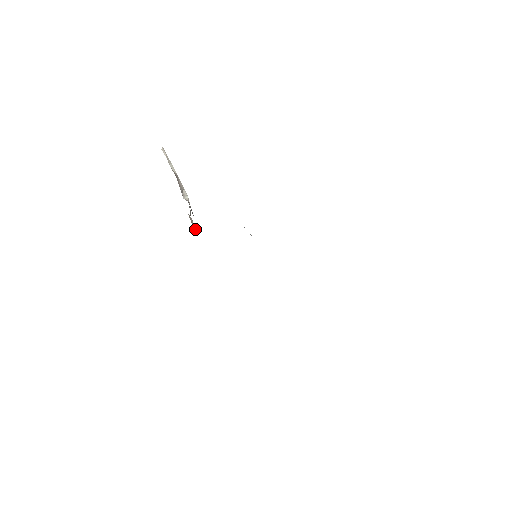
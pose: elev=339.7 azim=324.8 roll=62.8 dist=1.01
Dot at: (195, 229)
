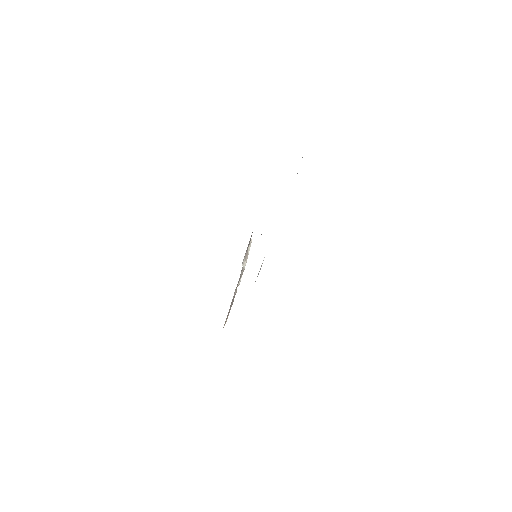
Dot at: (234, 296)
